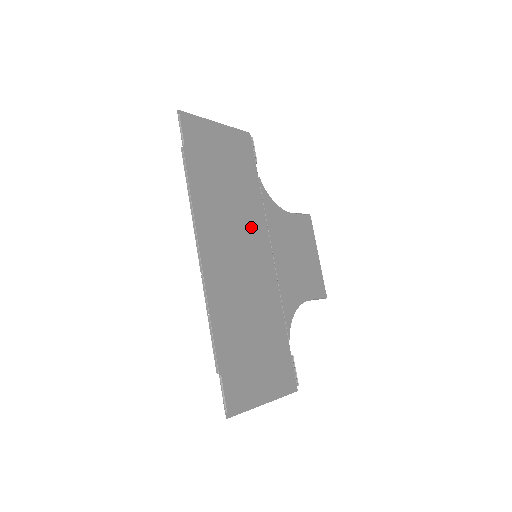
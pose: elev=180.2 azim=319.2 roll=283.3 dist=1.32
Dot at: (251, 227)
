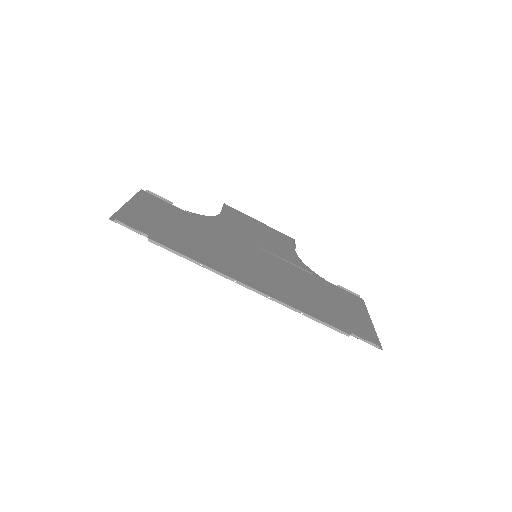
Dot at: (230, 243)
